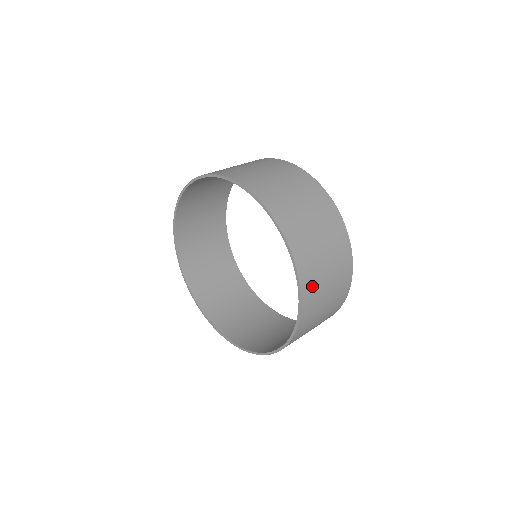
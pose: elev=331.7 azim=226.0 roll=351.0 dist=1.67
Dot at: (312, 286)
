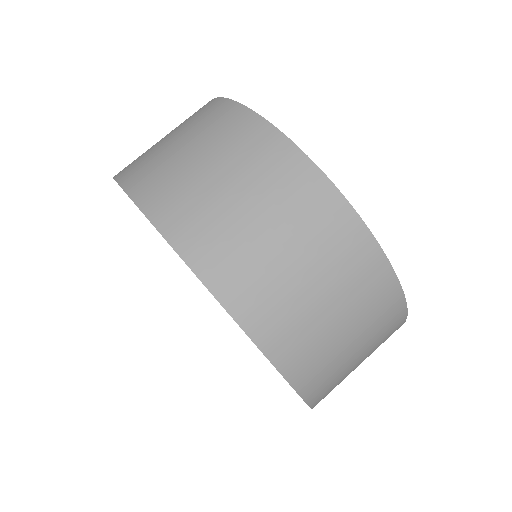
Dot at: occluded
